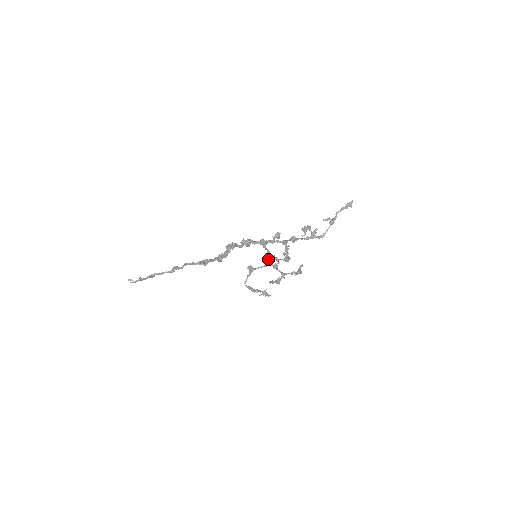
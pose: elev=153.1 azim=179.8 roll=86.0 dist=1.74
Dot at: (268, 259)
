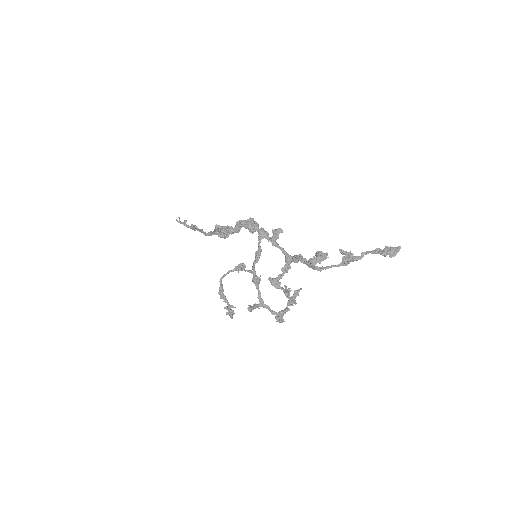
Dot at: (254, 261)
